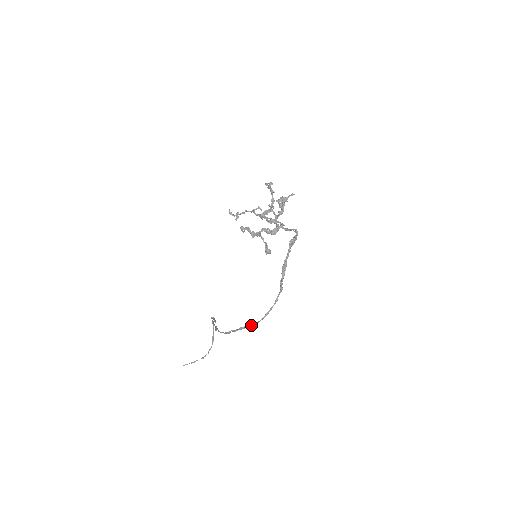
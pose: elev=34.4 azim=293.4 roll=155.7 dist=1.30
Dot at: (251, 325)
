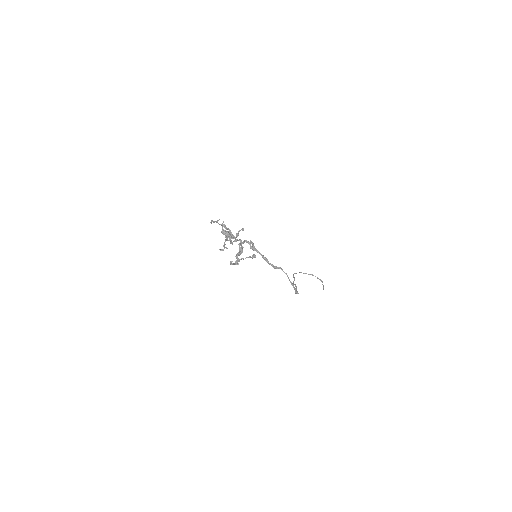
Dot at: (295, 291)
